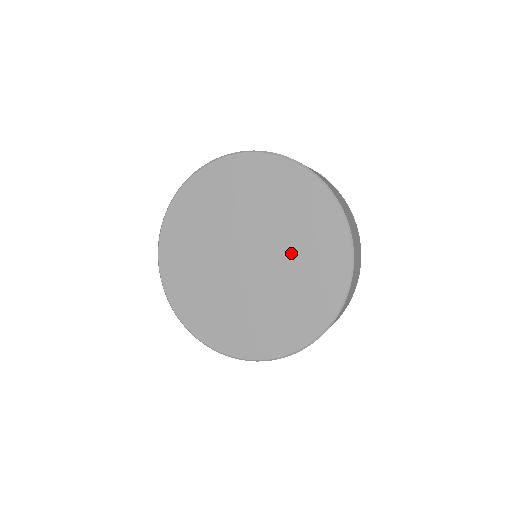
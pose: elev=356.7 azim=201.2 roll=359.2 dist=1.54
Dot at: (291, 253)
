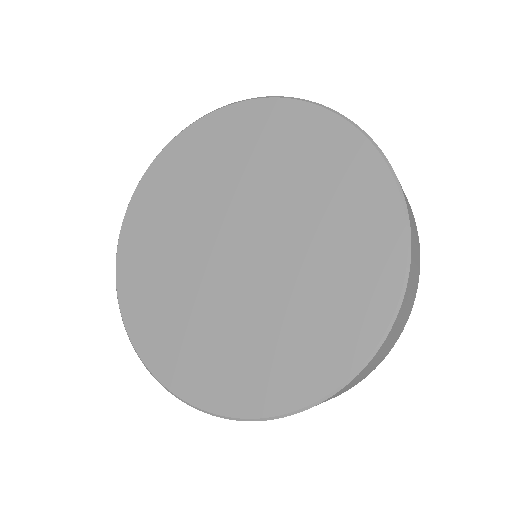
Dot at: (270, 185)
